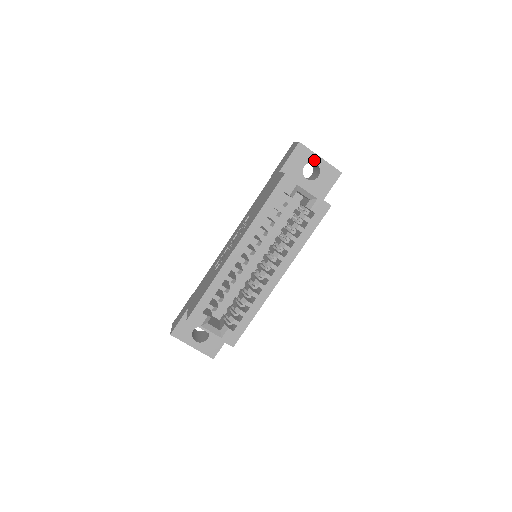
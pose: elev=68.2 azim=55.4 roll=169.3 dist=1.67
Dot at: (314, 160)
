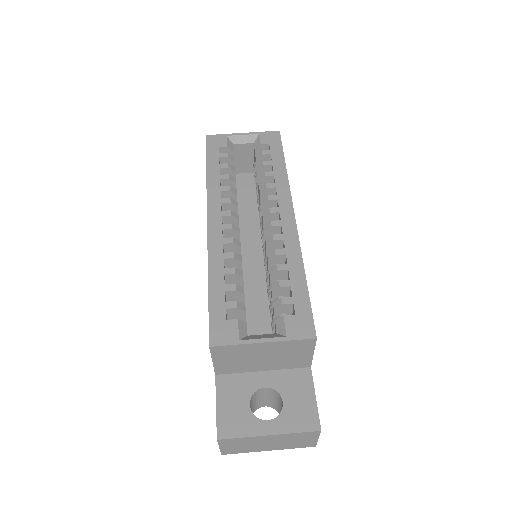
Dot at: occluded
